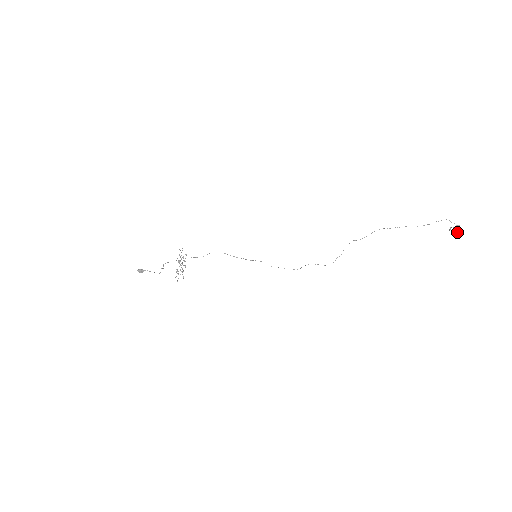
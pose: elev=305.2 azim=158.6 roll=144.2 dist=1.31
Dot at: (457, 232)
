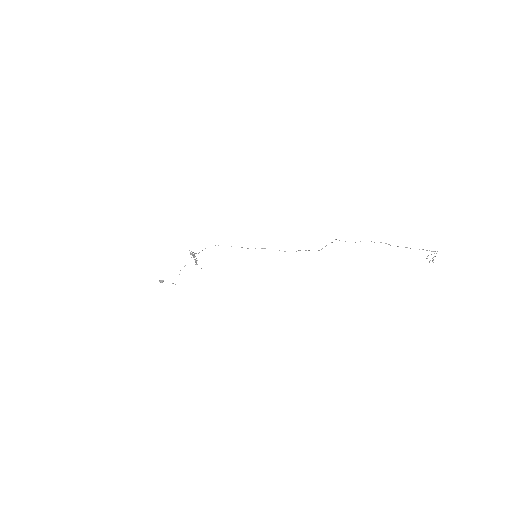
Dot at: (432, 261)
